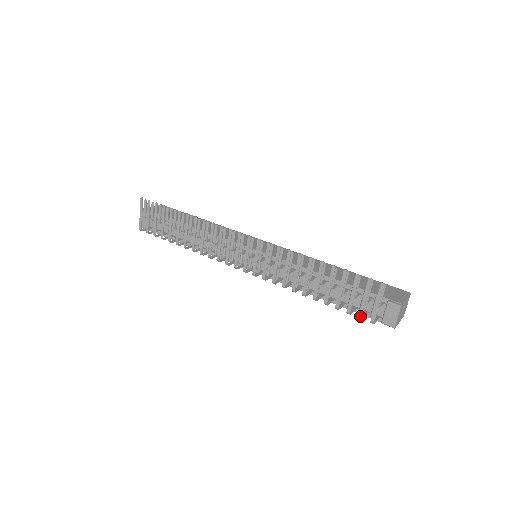
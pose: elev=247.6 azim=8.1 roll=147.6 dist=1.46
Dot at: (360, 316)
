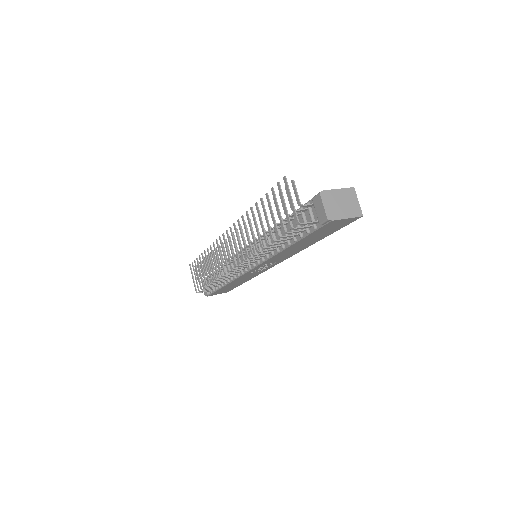
Dot at: (289, 225)
